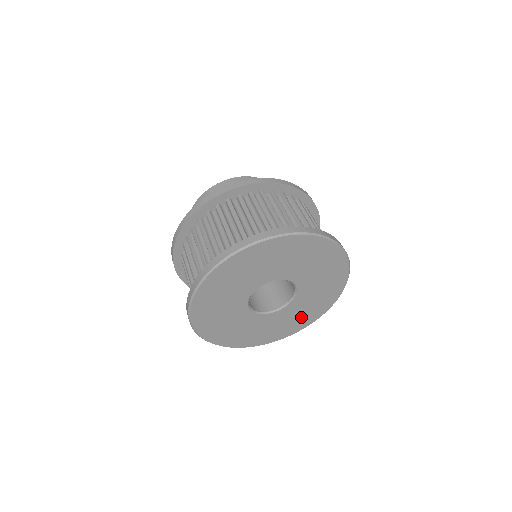
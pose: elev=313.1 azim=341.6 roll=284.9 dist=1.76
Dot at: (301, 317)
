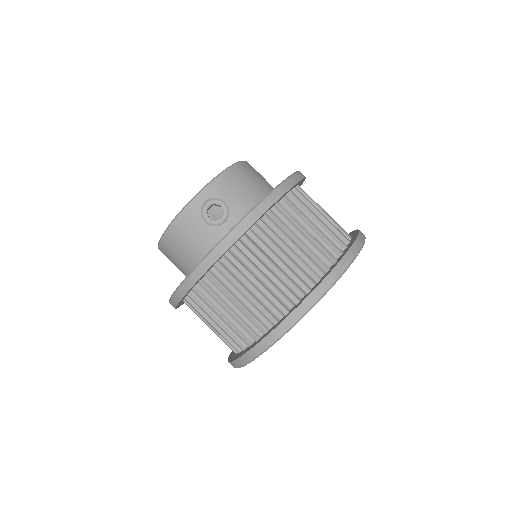
Dot at: occluded
